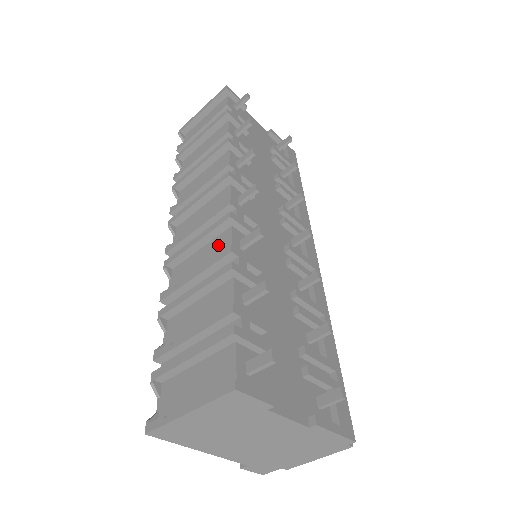
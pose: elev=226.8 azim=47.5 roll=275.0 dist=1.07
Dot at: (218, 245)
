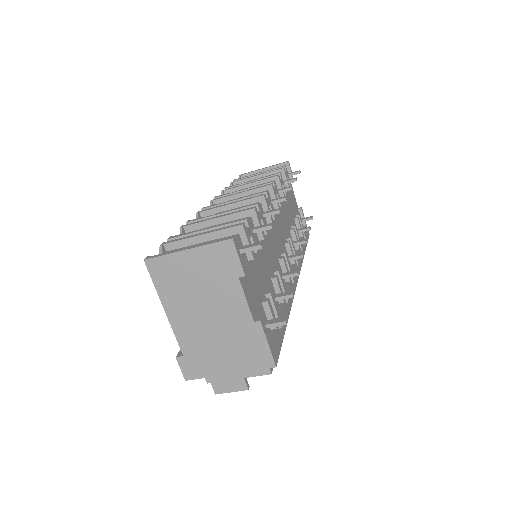
Dot at: occluded
